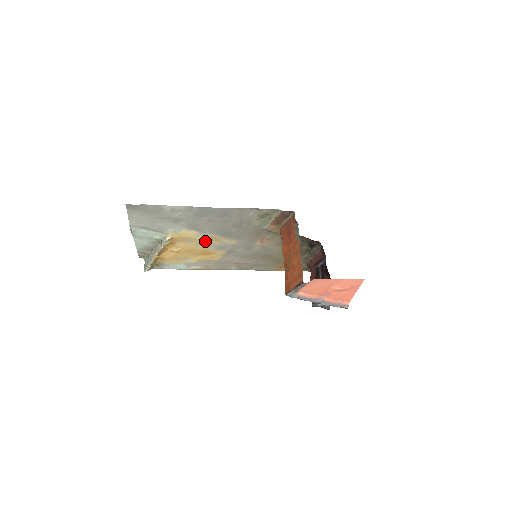
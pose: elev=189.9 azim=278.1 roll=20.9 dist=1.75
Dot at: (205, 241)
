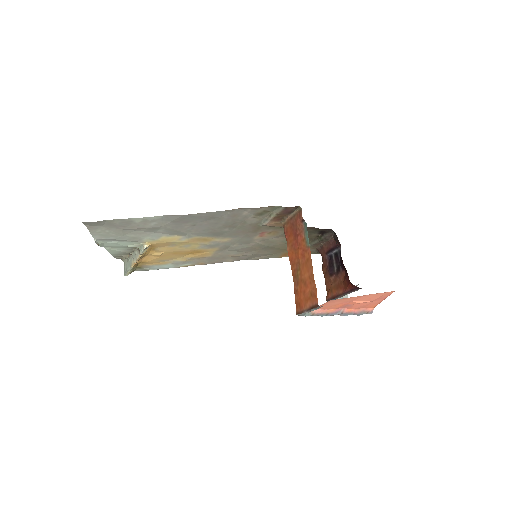
Dot at: (192, 243)
